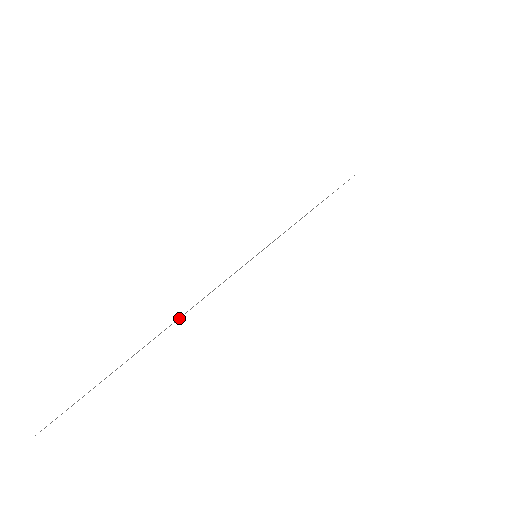
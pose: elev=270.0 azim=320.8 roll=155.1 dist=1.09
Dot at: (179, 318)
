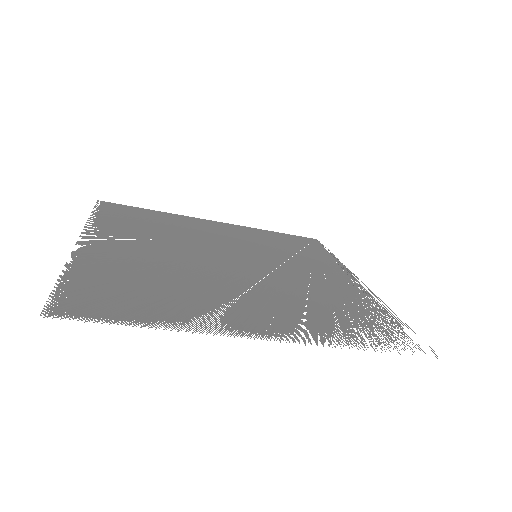
Dot at: occluded
